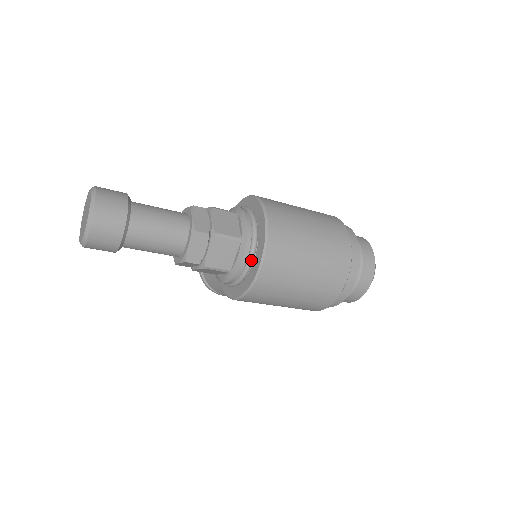
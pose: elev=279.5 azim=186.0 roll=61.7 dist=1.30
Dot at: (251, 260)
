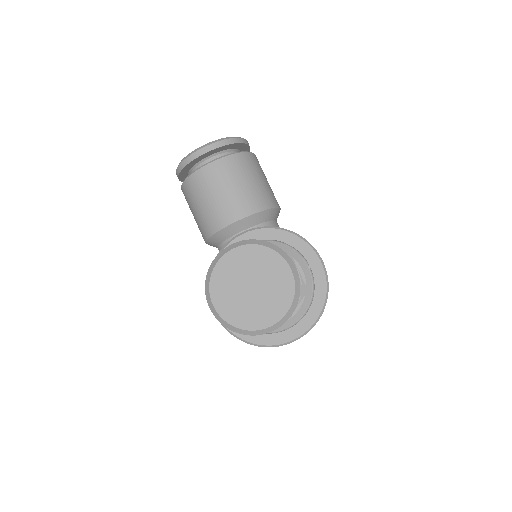
Dot at: (267, 333)
